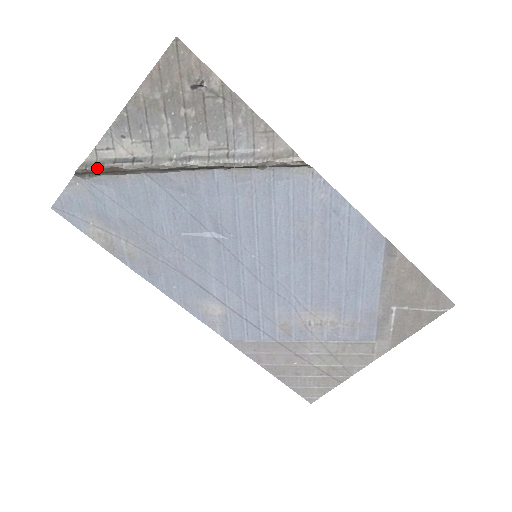
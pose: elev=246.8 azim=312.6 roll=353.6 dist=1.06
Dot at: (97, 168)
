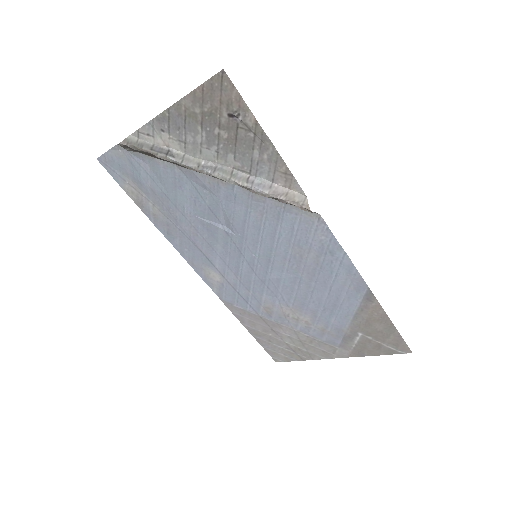
Dot at: (136, 148)
